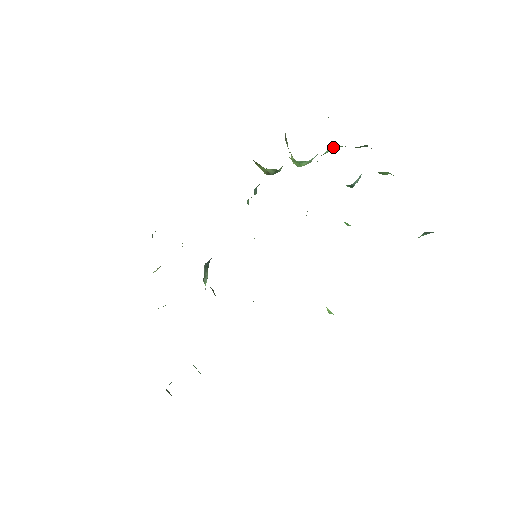
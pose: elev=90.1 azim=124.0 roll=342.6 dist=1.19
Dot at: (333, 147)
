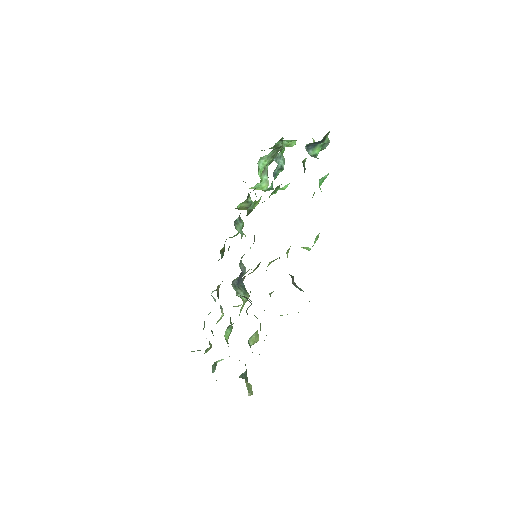
Dot at: (264, 161)
